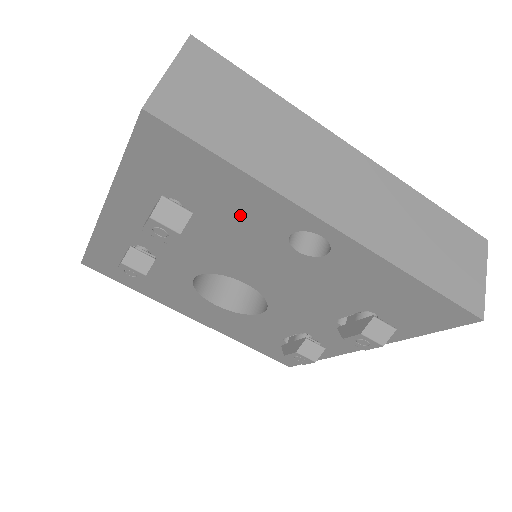
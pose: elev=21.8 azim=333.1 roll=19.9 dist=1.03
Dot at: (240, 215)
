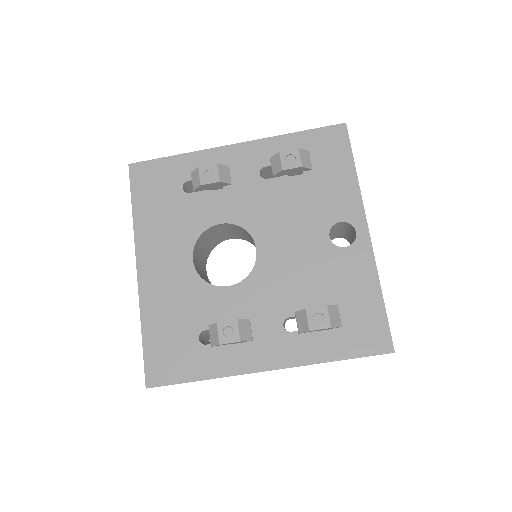
Dot at: (324, 195)
